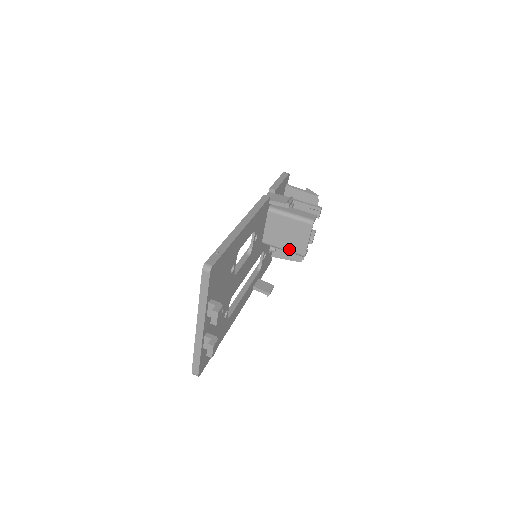
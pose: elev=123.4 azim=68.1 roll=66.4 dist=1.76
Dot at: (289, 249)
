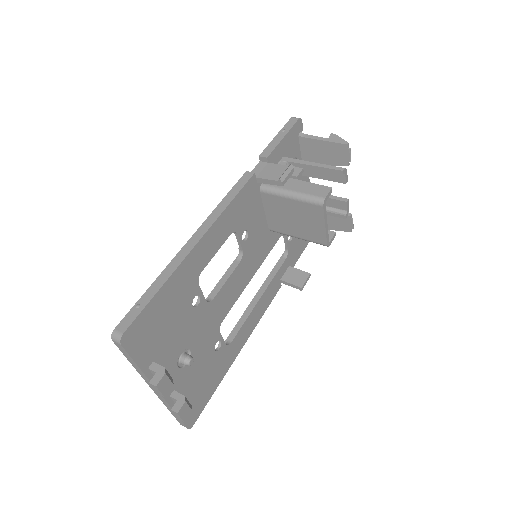
Dot at: (304, 237)
